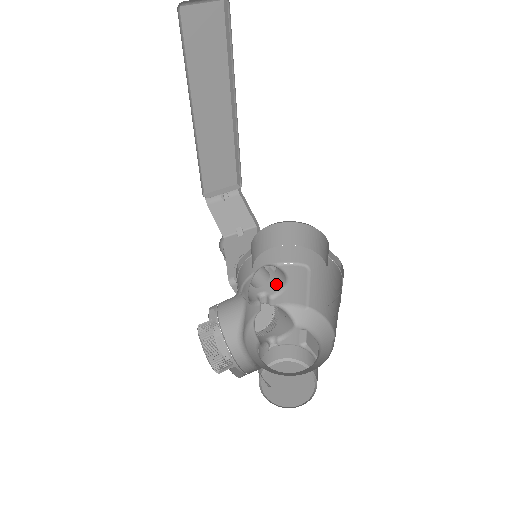
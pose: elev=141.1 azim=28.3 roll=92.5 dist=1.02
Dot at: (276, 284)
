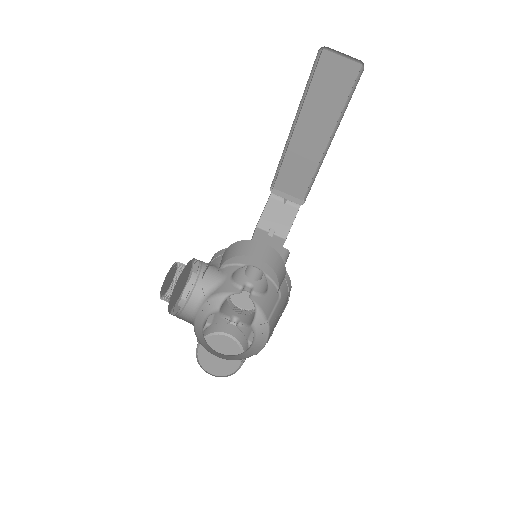
Dot at: (263, 287)
